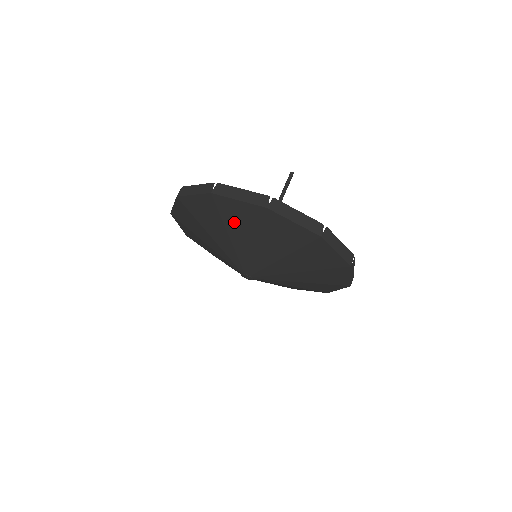
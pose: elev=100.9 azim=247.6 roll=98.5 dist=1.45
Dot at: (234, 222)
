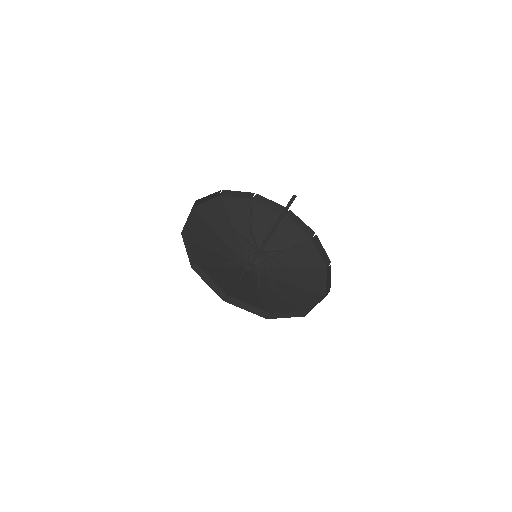
Dot at: (216, 276)
